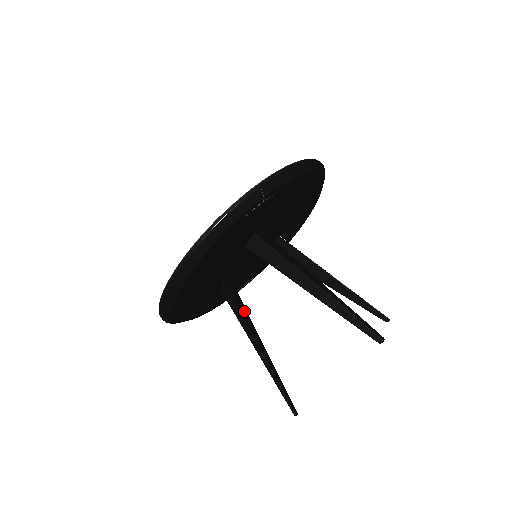
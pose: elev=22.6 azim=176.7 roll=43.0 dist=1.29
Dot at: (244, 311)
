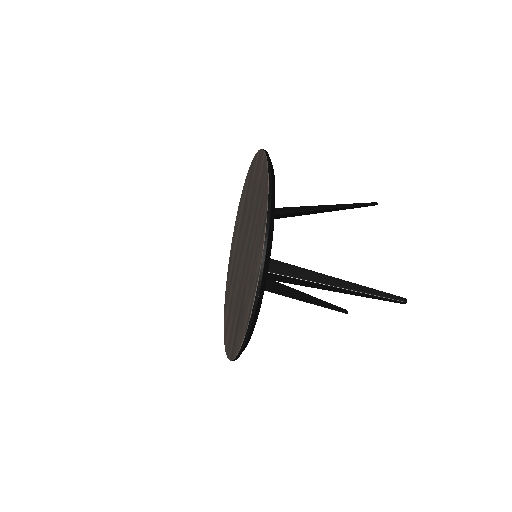
Dot at: (269, 283)
